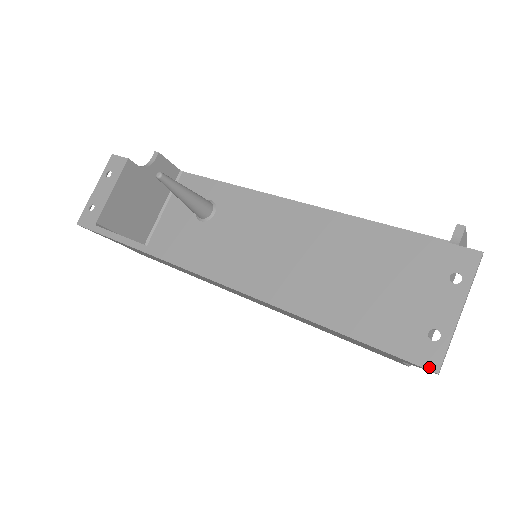
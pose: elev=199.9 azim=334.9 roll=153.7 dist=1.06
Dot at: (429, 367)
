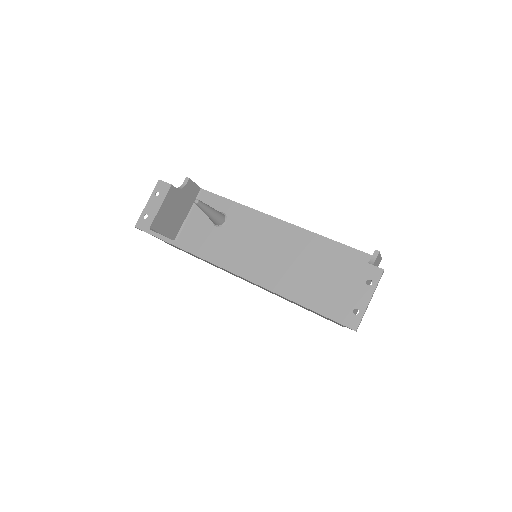
Dot at: (352, 328)
